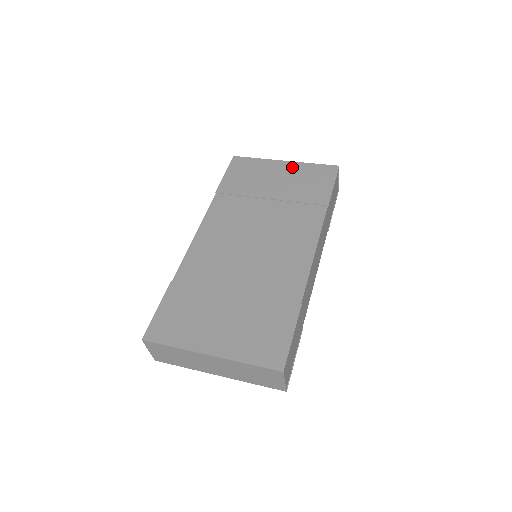
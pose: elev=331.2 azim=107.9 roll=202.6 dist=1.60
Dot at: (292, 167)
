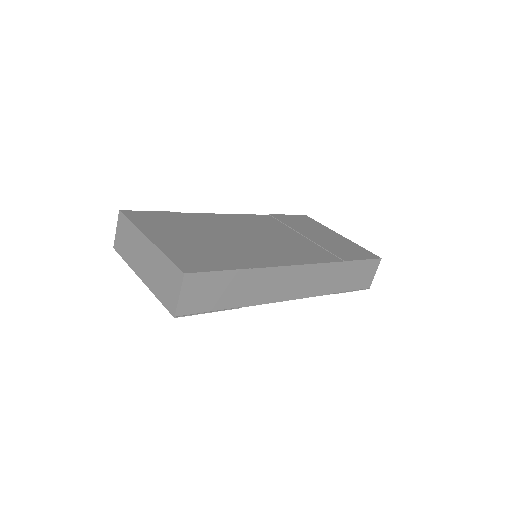
Dot at: (342, 239)
